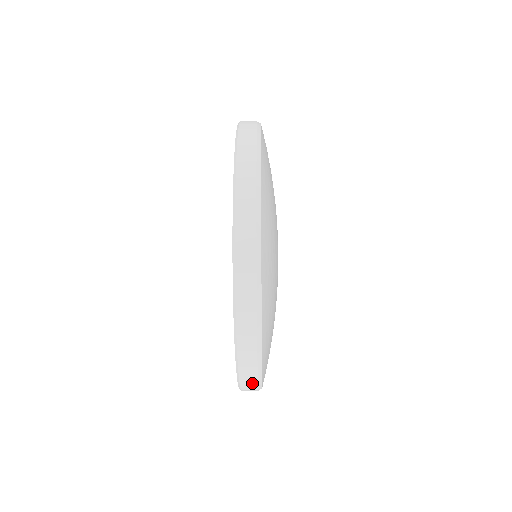
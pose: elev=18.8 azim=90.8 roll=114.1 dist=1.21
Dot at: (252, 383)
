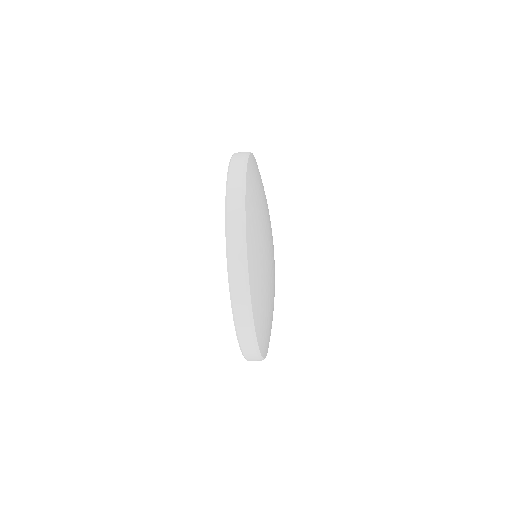
Dot at: occluded
